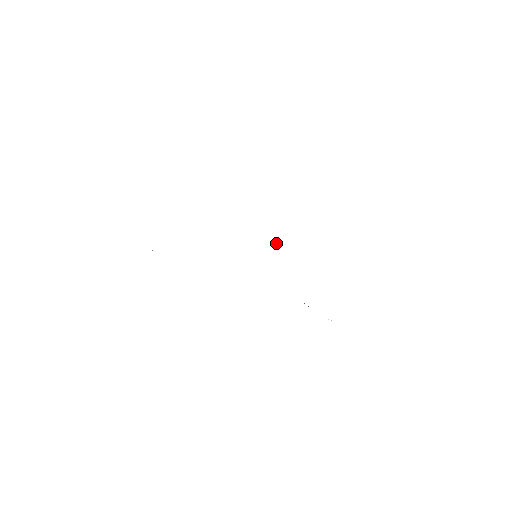
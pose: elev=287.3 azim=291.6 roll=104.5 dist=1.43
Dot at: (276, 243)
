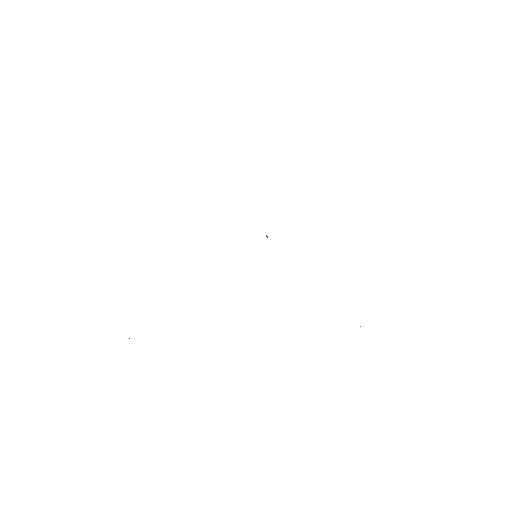
Dot at: occluded
